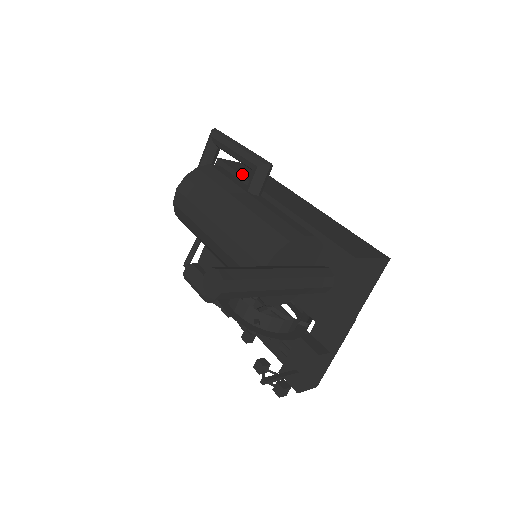
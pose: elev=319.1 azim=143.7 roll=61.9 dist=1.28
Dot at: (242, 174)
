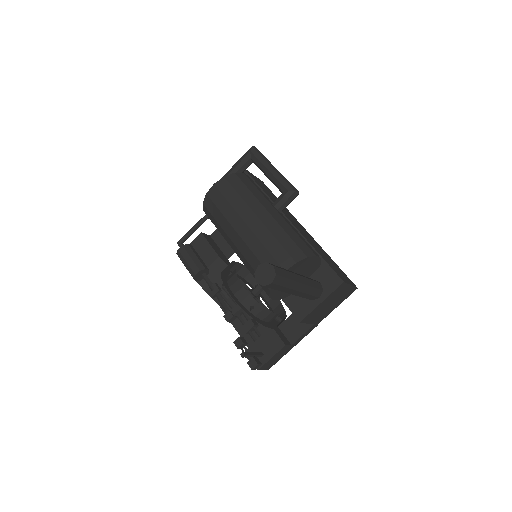
Dot at: (262, 188)
